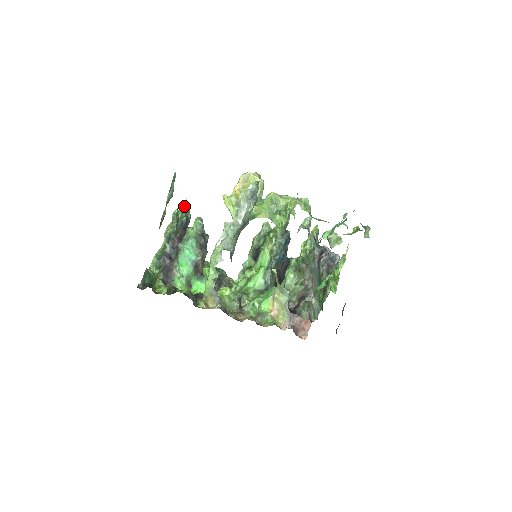
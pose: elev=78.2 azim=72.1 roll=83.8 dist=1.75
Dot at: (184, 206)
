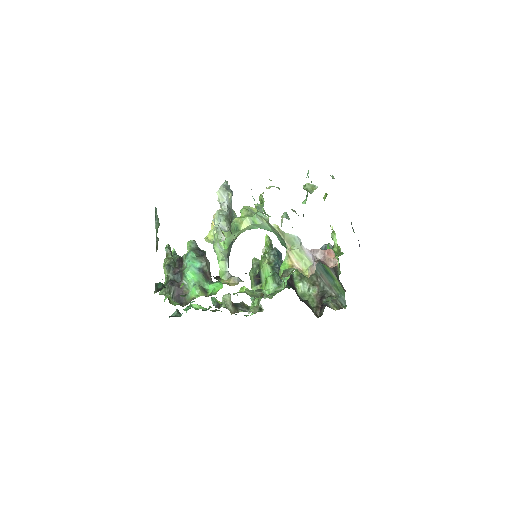
Dot at: (173, 252)
